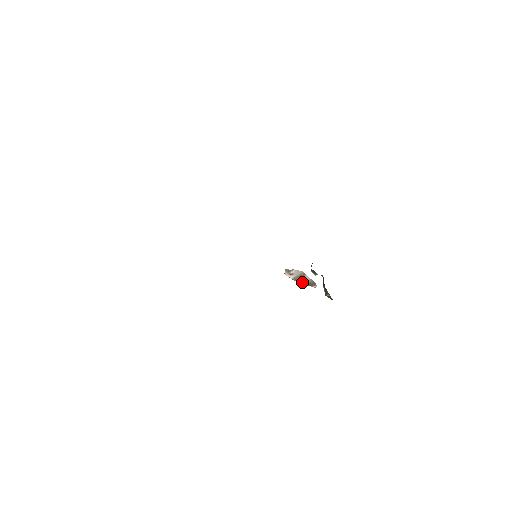
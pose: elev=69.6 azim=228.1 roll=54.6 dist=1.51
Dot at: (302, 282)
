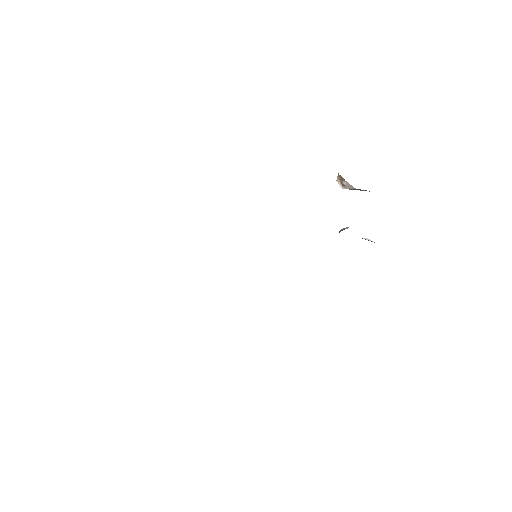
Dot at: occluded
